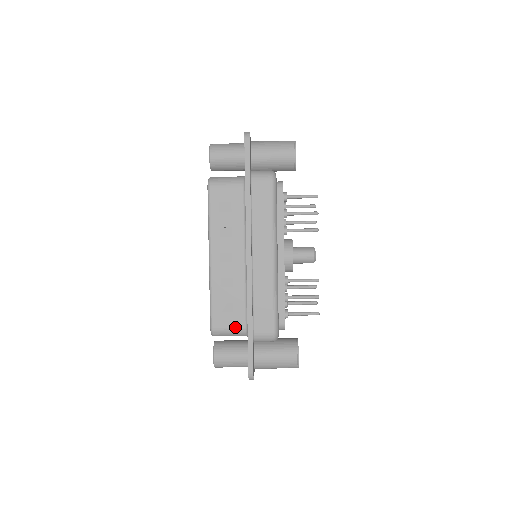
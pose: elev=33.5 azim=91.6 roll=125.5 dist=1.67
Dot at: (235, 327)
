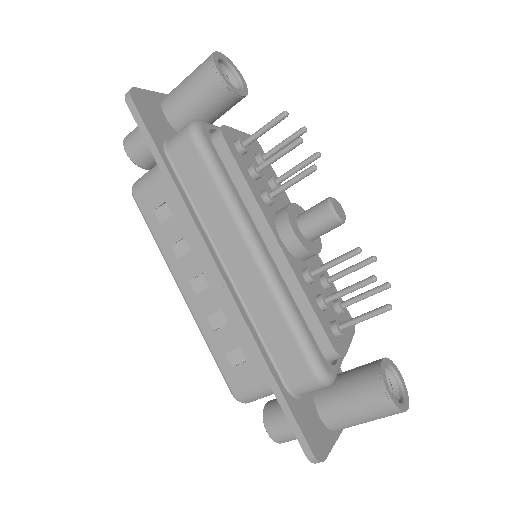
Dot at: (260, 383)
